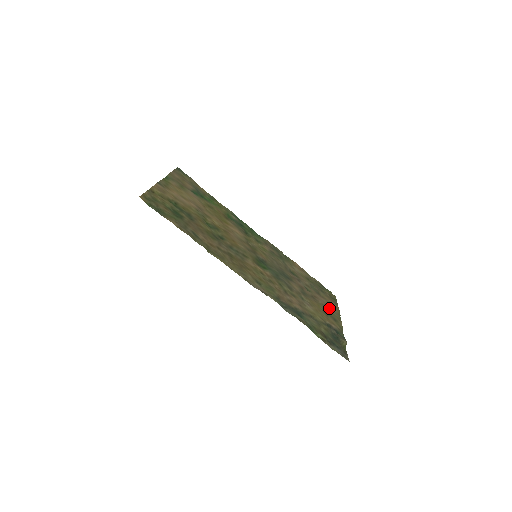
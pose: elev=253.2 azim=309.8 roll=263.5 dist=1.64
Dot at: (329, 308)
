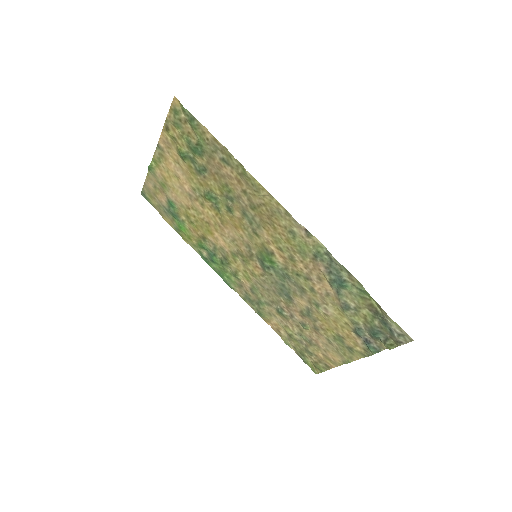
Dot at: (333, 348)
